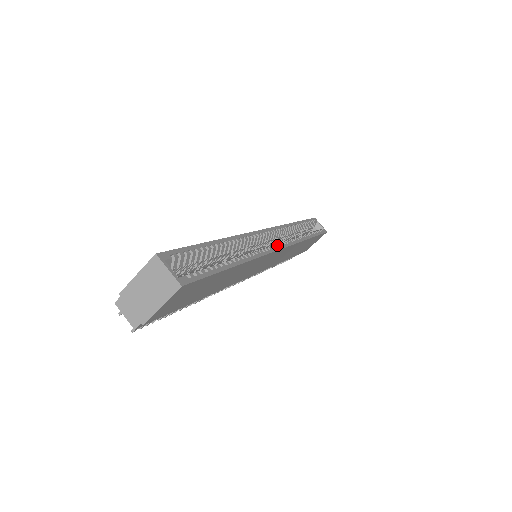
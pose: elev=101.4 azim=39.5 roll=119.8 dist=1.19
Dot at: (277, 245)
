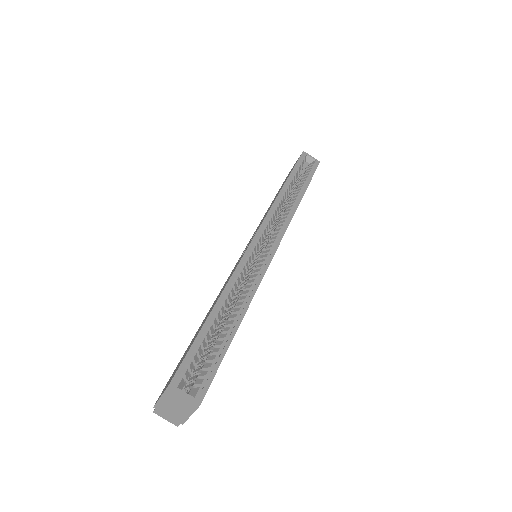
Dot at: (272, 248)
